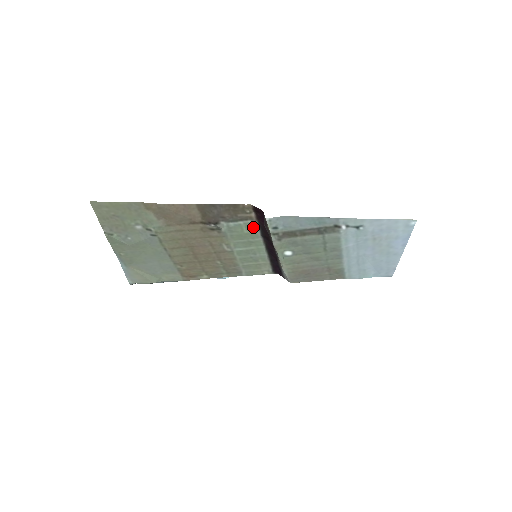
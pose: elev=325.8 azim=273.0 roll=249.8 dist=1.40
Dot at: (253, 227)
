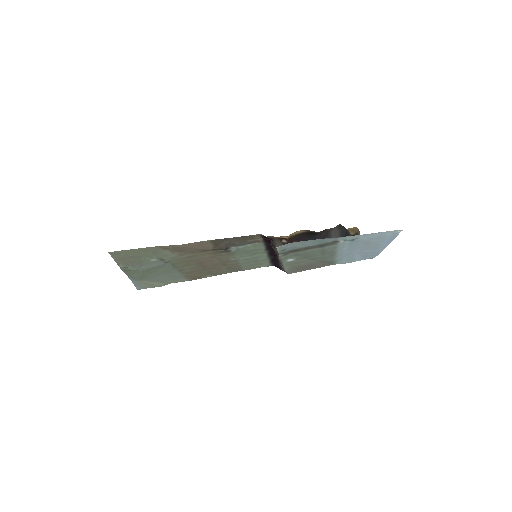
Dot at: (259, 245)
